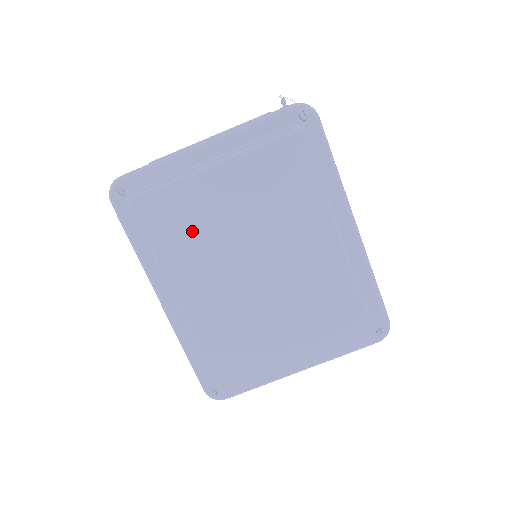
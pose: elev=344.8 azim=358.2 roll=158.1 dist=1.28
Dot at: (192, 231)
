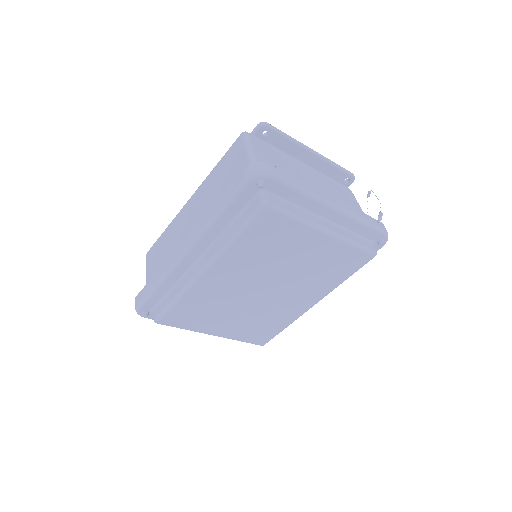
Dot at: (269, 250)
